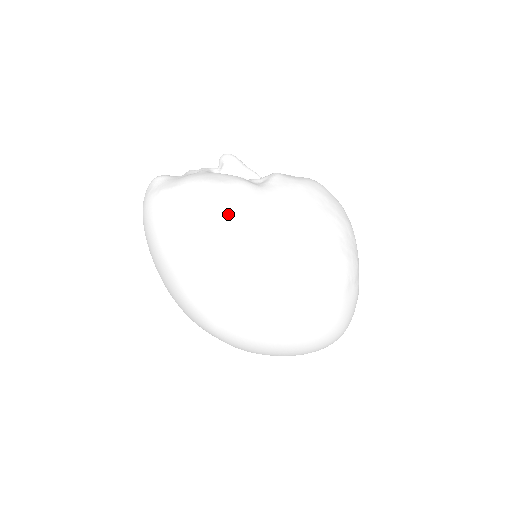
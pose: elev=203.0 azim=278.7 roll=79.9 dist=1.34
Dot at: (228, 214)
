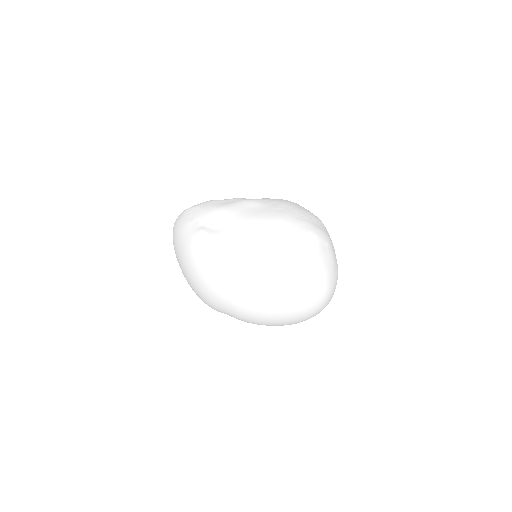
Dot at: (230, 207)
